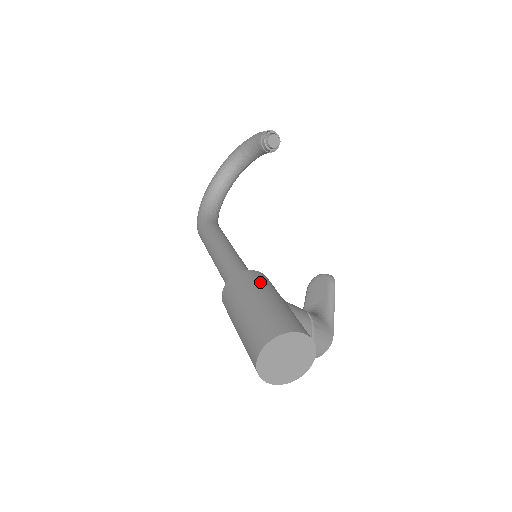
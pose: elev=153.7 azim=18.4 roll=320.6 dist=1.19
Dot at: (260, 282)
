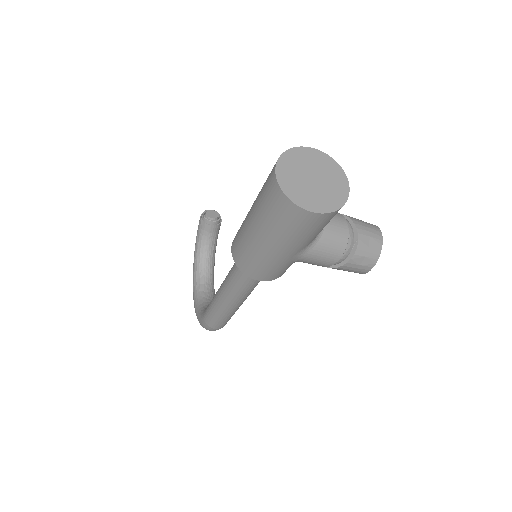
Dot at: occluded
